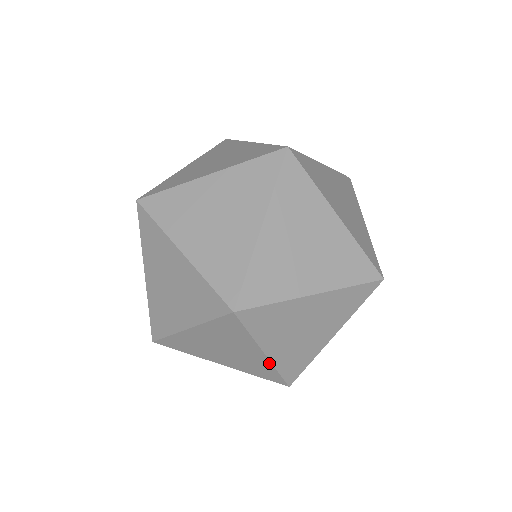
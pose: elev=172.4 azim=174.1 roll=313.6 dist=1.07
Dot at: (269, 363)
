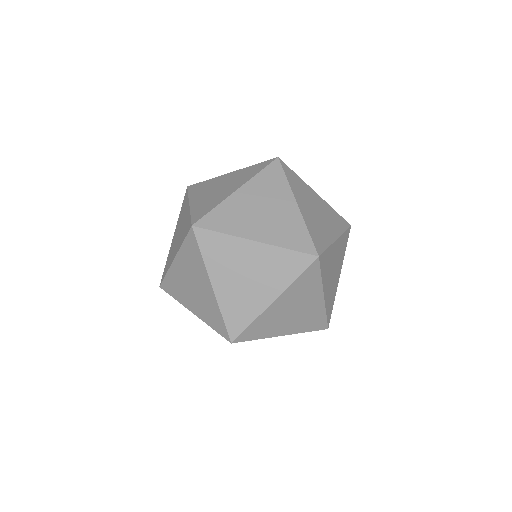
Dot at: occluded
